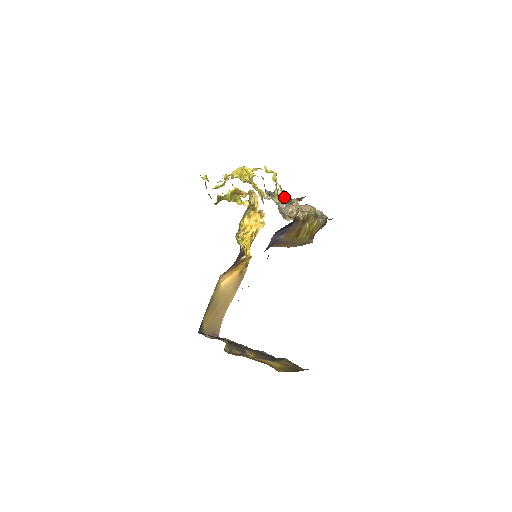
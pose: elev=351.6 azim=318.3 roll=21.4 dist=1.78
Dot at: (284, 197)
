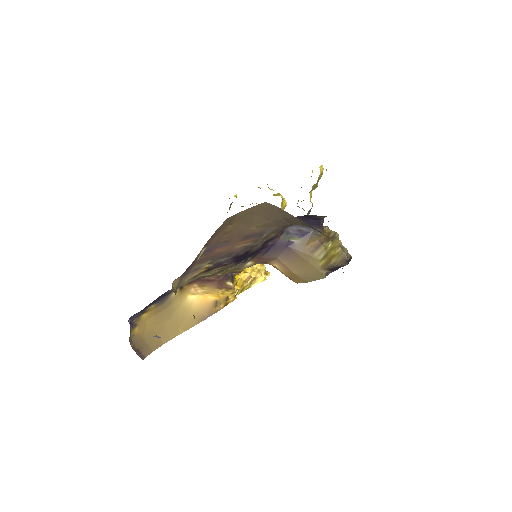
Dot at: occluded
